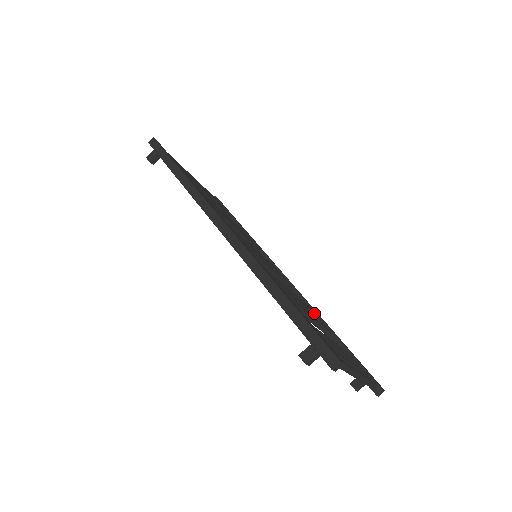
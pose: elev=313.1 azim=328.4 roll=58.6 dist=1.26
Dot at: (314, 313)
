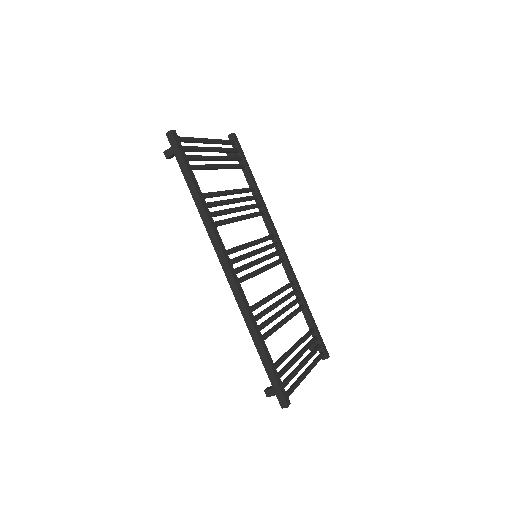
Dot at: (295, 293)
